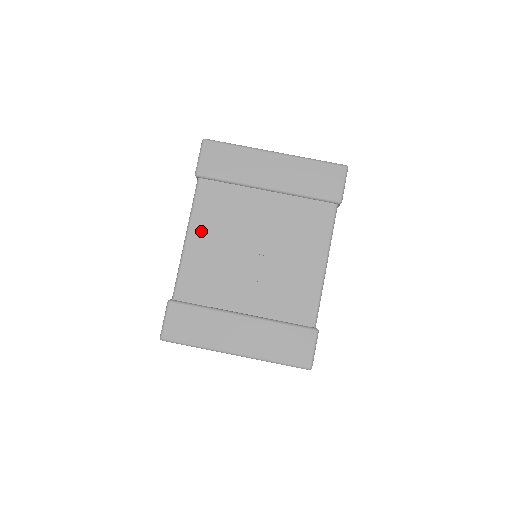
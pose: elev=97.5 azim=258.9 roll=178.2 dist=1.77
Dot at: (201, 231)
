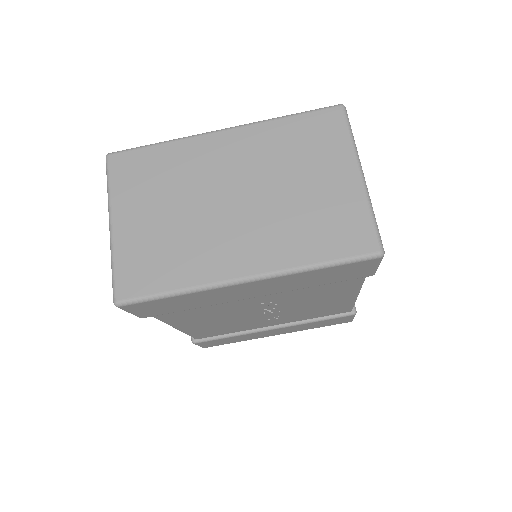
Dot at: (189, 324)
